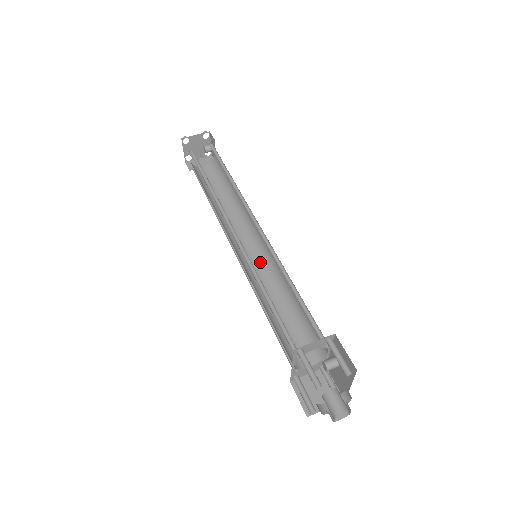
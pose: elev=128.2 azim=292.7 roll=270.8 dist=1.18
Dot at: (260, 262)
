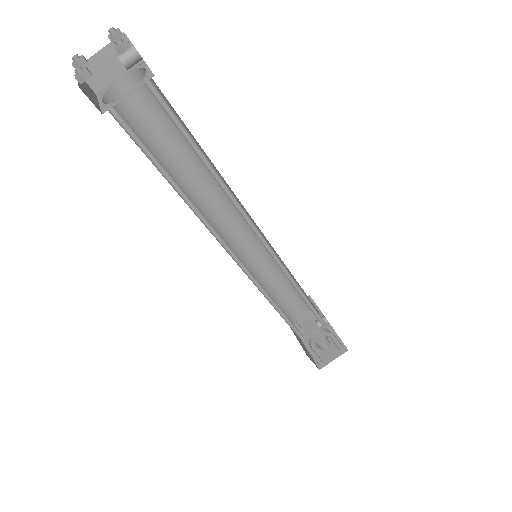
Dot at: (254, 242)
